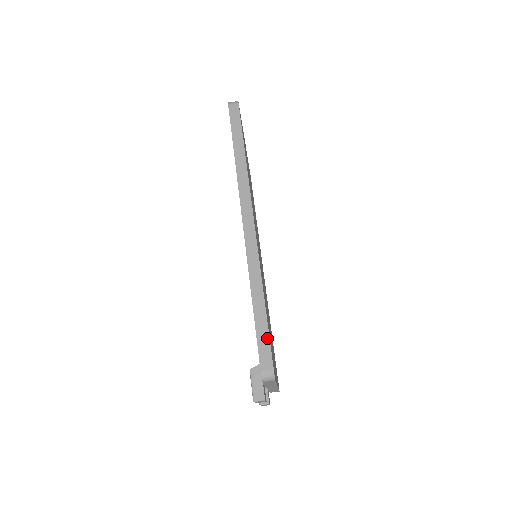
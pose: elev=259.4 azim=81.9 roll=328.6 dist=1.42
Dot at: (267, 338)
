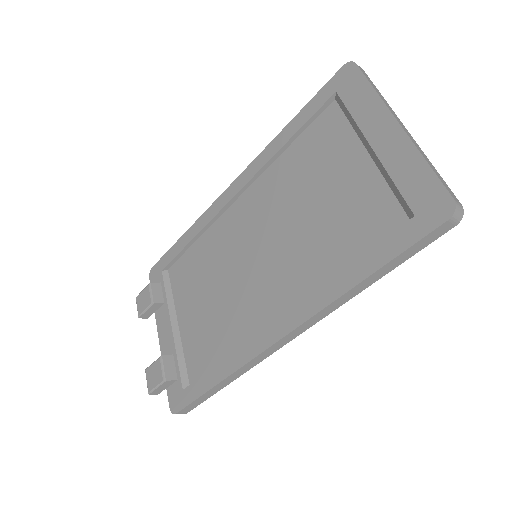
Dot at: (202, 402)
